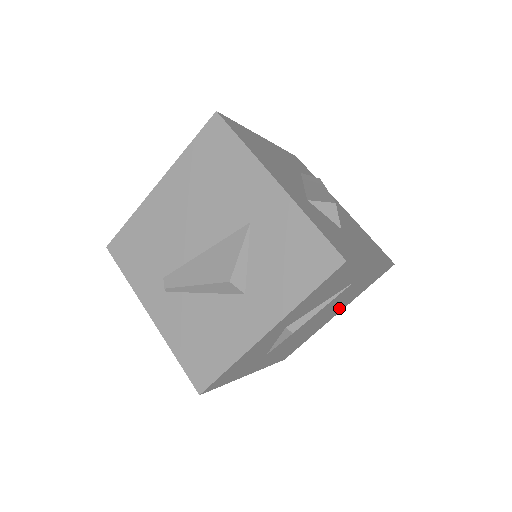
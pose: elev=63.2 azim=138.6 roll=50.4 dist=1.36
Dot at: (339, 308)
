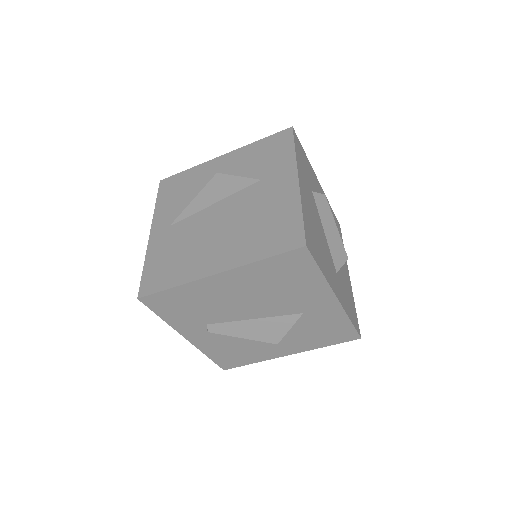
Dot at: occluded
